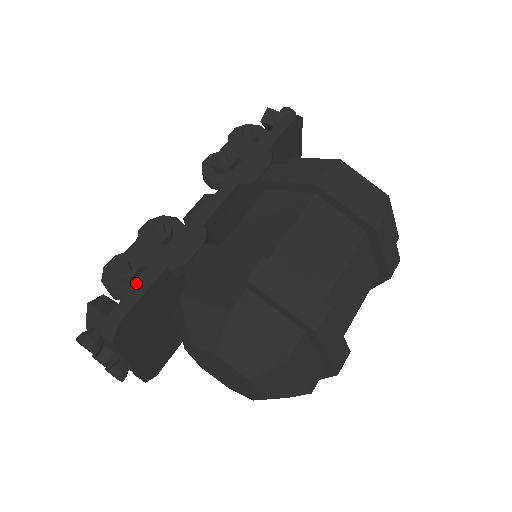
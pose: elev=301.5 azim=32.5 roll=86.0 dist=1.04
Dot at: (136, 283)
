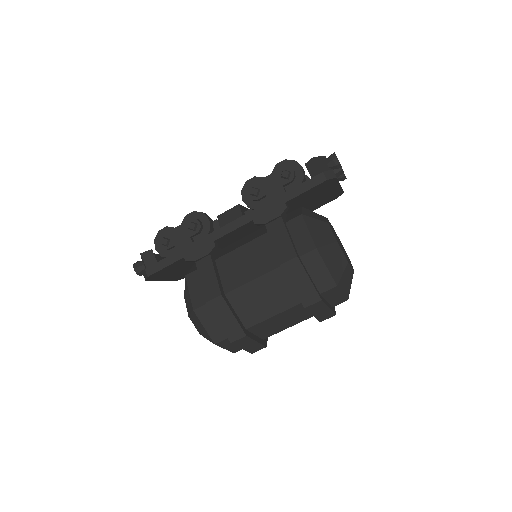
Dot at: (165, 258)
